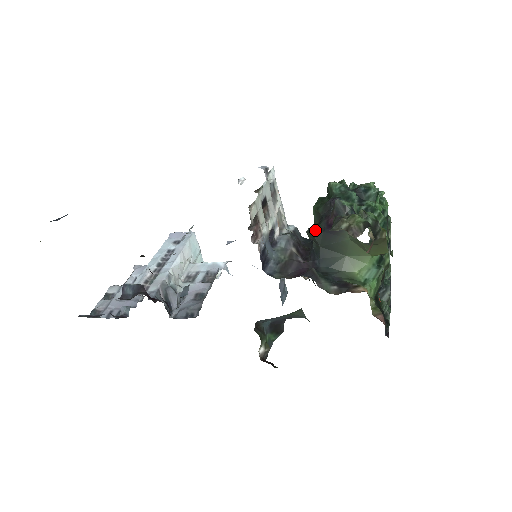
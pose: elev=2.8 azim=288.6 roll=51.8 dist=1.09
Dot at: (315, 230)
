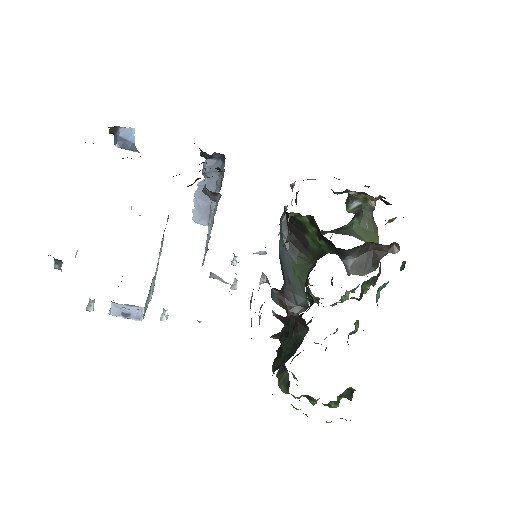
Dot at: occluded
